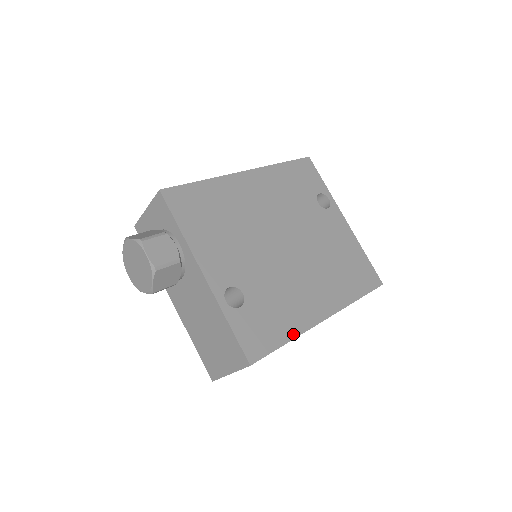
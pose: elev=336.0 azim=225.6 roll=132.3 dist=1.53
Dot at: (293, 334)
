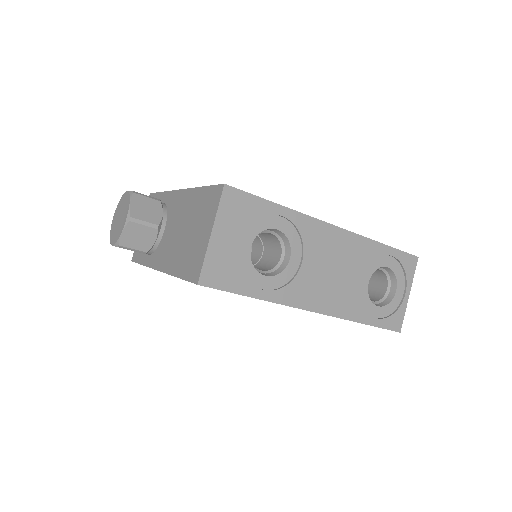
Dot at: (286, 208)
